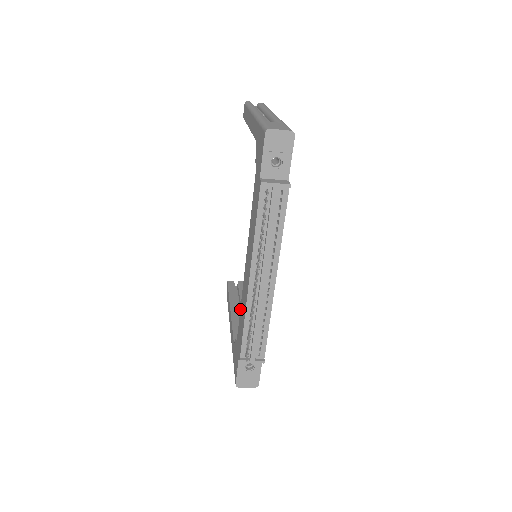
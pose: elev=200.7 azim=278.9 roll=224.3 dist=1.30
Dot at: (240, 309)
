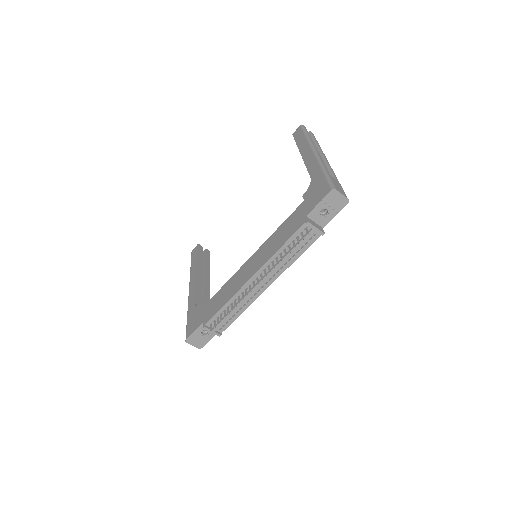
Dot at: (222, 287)
